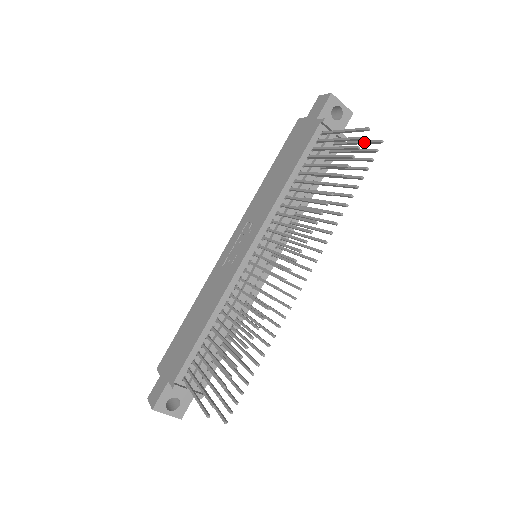
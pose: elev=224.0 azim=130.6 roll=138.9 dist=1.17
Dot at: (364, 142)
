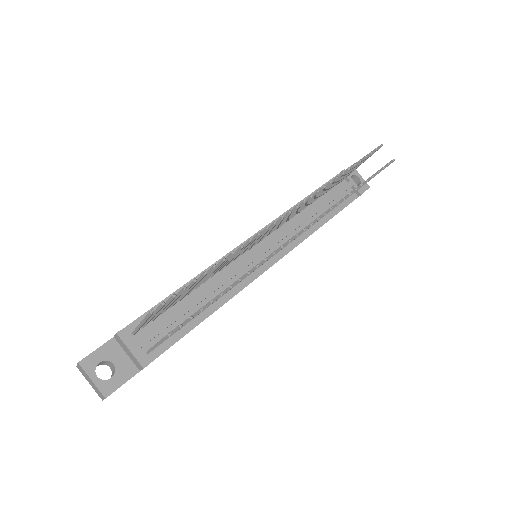
Dot at: occluded
